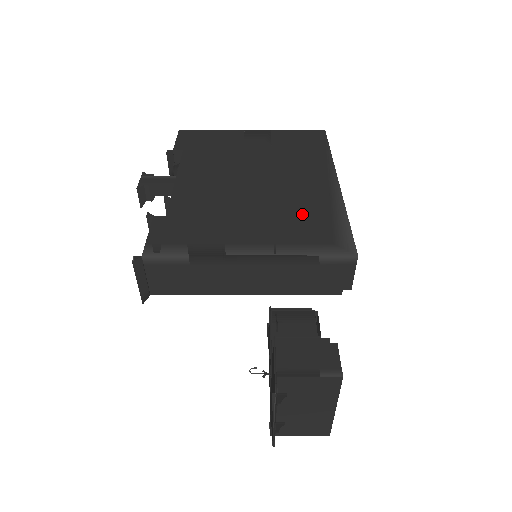
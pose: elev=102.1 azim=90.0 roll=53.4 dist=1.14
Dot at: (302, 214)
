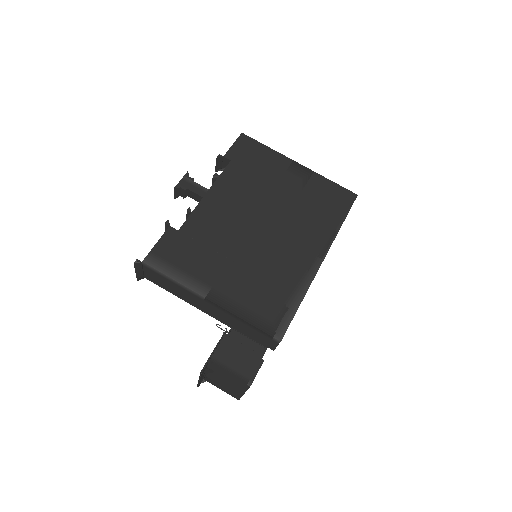
Dot at: (272, 281)
